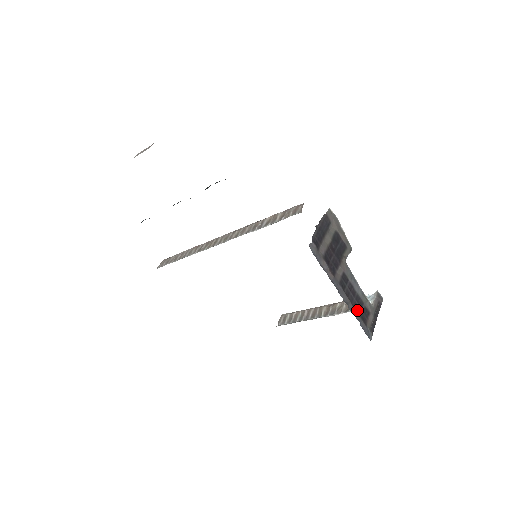
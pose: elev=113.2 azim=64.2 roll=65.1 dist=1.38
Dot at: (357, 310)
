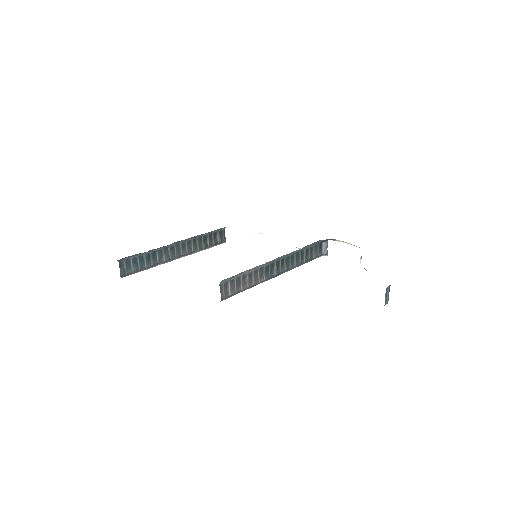
Dot at: occluded
